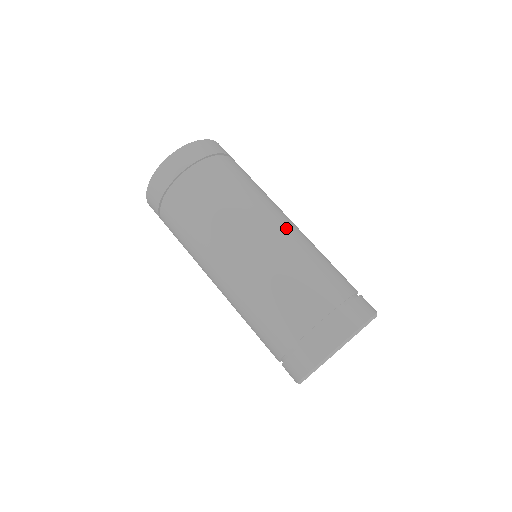
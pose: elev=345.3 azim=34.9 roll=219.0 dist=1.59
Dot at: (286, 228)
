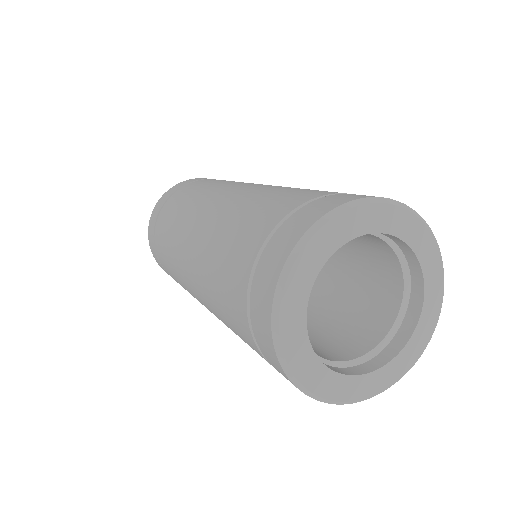
Dot at: occluded
